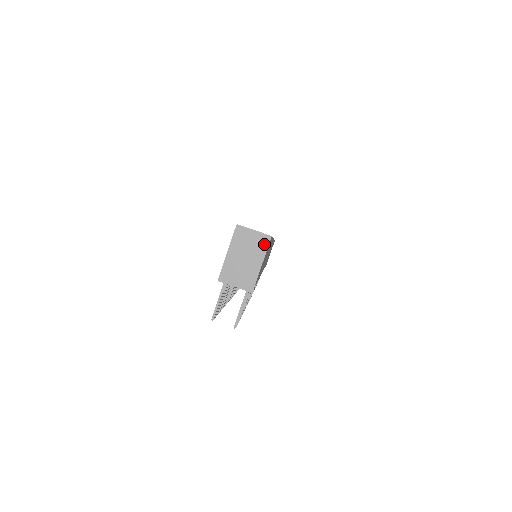
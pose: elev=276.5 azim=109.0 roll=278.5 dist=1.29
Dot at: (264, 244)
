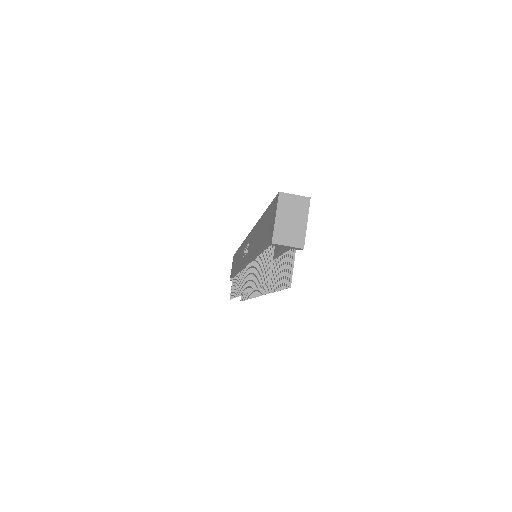
Dot at: (306, 205)
